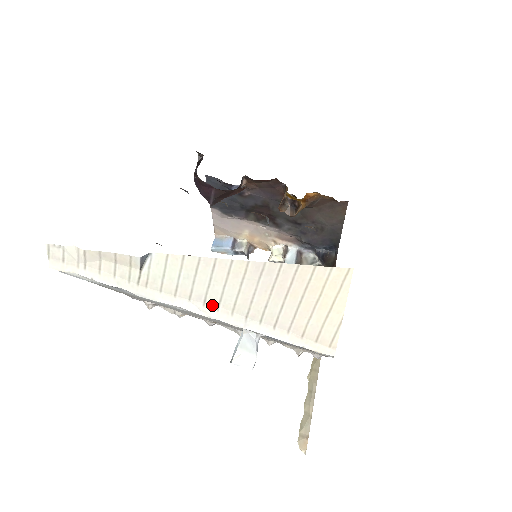
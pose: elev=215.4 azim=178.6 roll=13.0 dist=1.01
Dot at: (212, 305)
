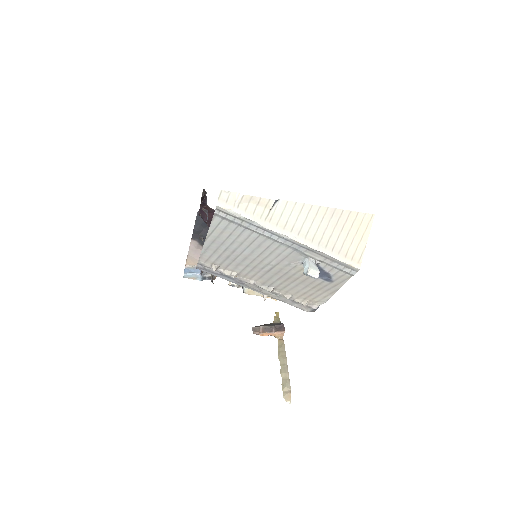
Dot at: (303, 235)
